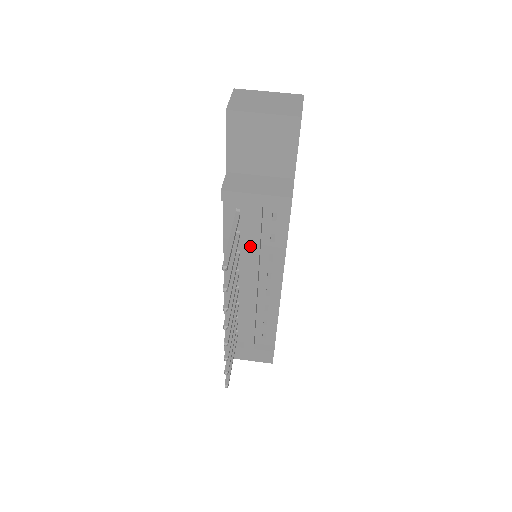
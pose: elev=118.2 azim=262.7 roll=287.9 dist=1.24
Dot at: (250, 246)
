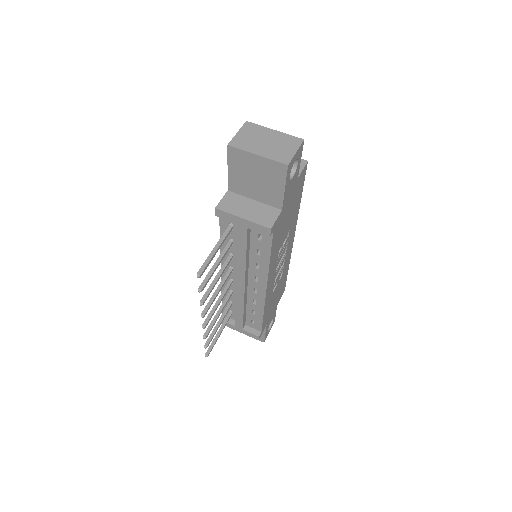
Dot at: (238, 254)
